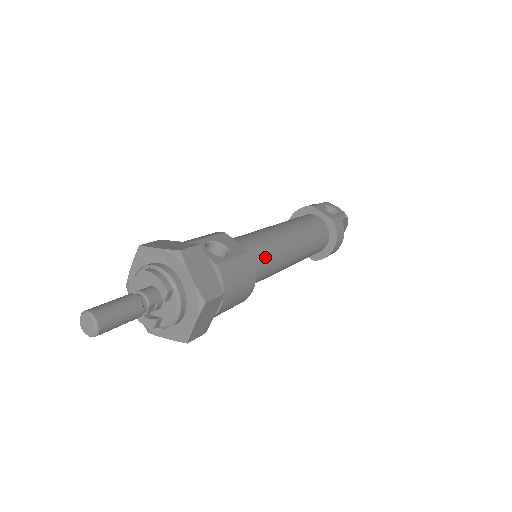
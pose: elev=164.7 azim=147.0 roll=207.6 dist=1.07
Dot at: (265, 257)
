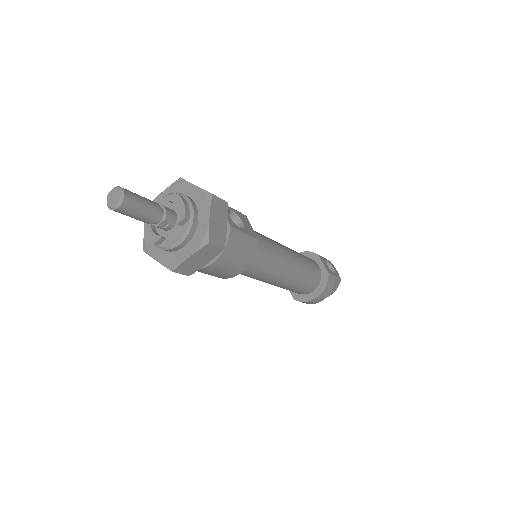
Dot at: (265, 256)
